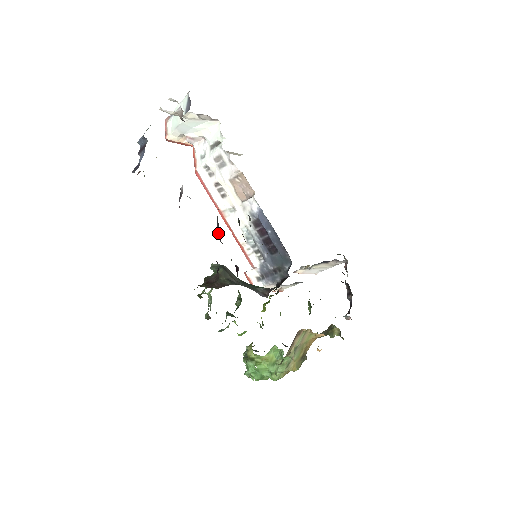
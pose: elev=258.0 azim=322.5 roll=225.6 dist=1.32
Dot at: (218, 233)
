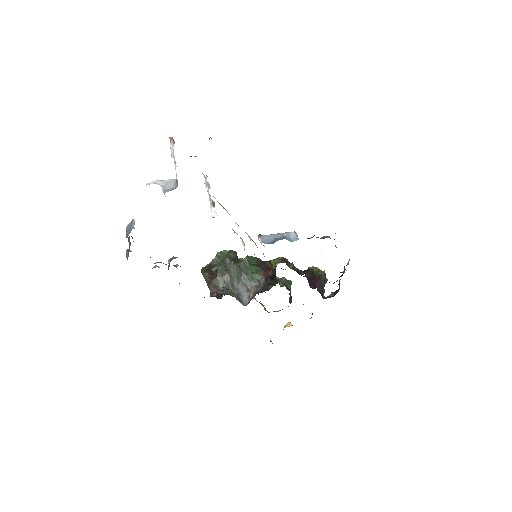
Dot at: occluded
